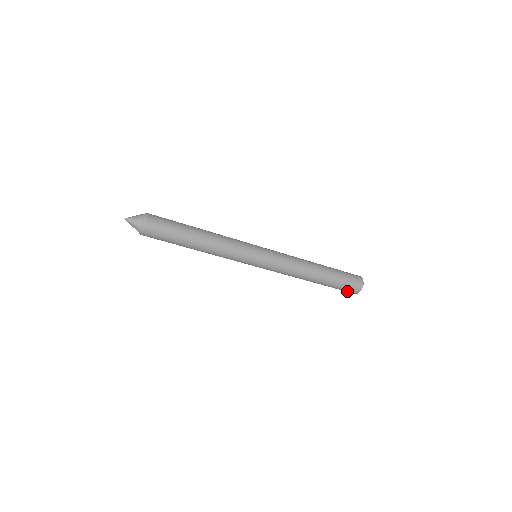
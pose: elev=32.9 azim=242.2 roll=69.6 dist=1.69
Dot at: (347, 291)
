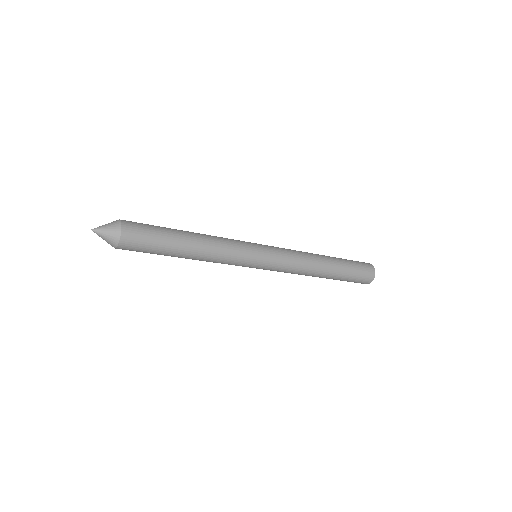
Dot at: occluded
